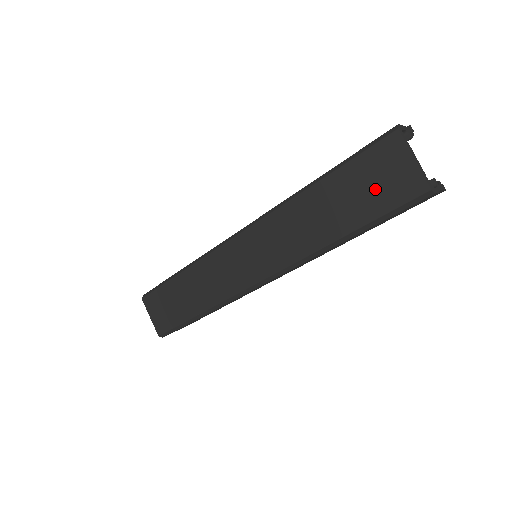
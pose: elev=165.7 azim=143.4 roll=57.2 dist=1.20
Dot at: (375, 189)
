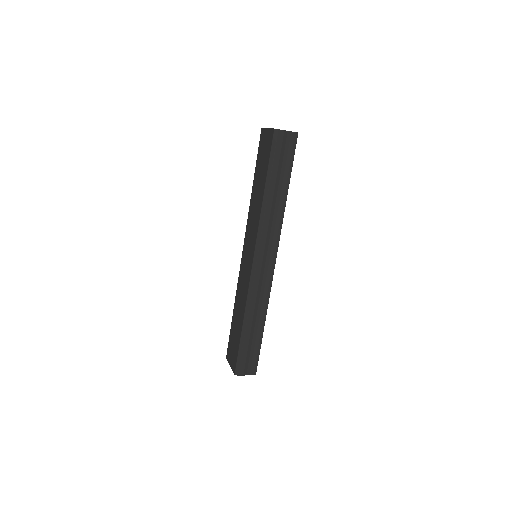
Dot at: (264, 155)
